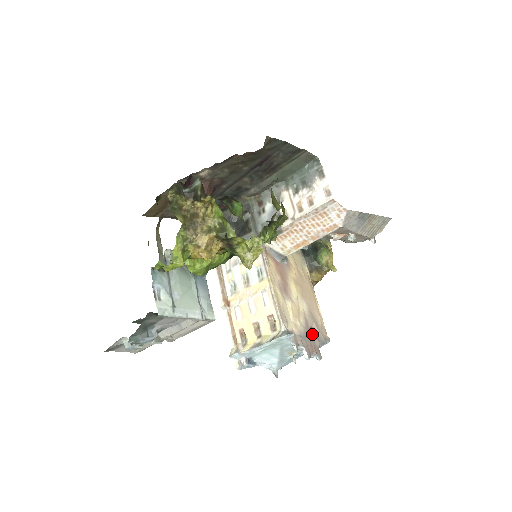
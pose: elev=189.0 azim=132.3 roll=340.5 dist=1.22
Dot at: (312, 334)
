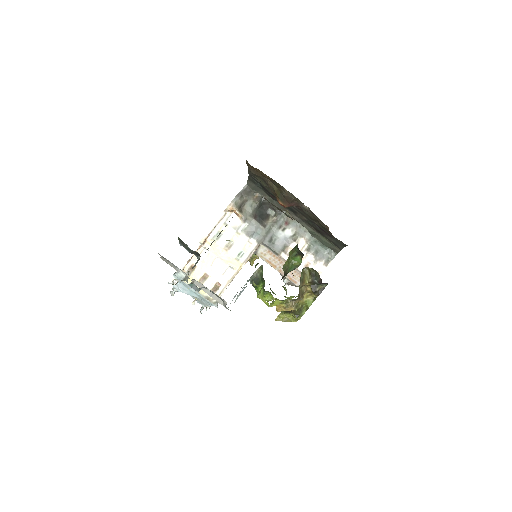
Dot at: occluded
